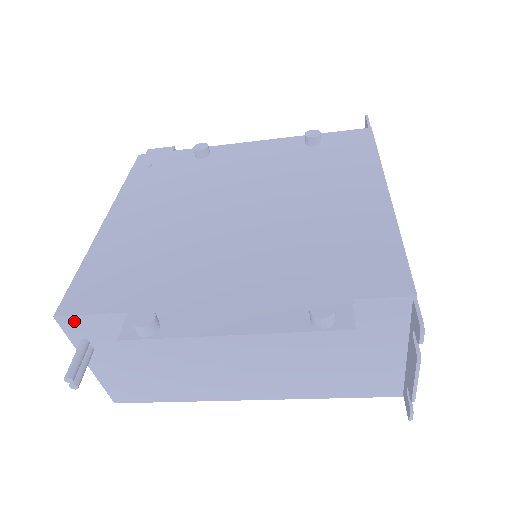
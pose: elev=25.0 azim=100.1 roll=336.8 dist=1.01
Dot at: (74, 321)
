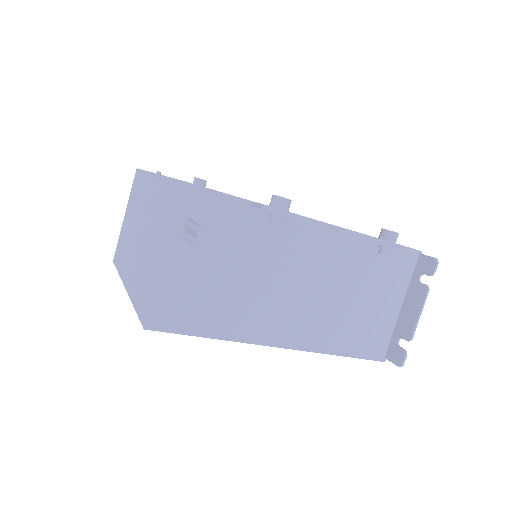
Dot at: (198, 194)
